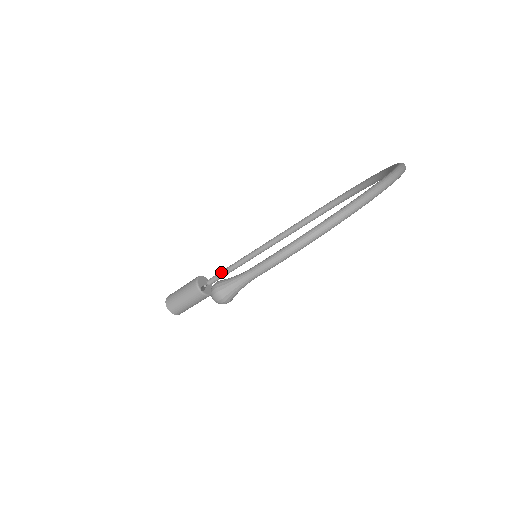
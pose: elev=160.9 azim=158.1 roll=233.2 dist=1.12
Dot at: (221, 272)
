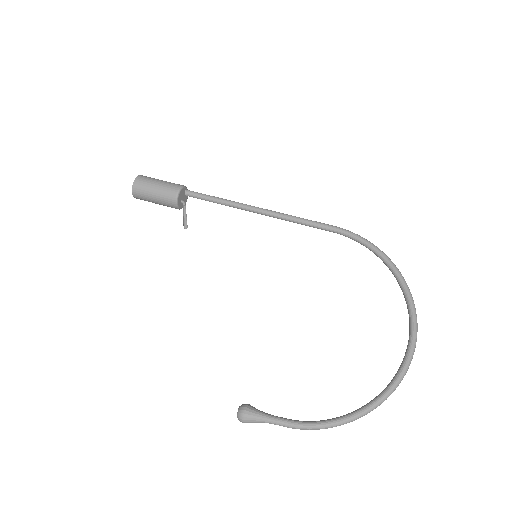
Dot at: (205, 198)
